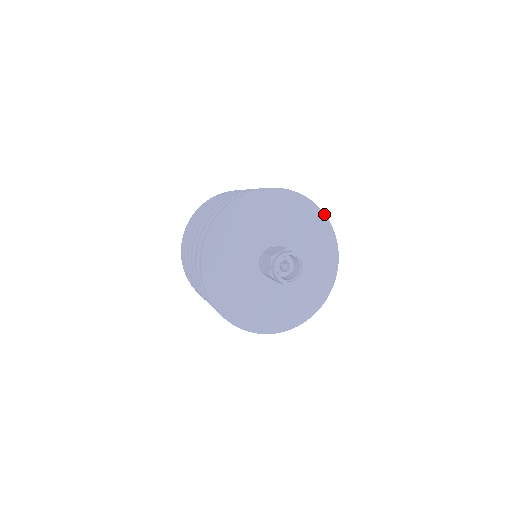
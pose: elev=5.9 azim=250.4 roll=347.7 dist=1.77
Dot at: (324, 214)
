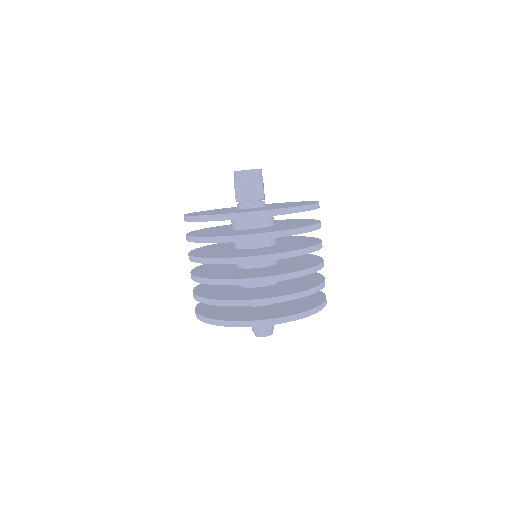
Dot at: occluded
